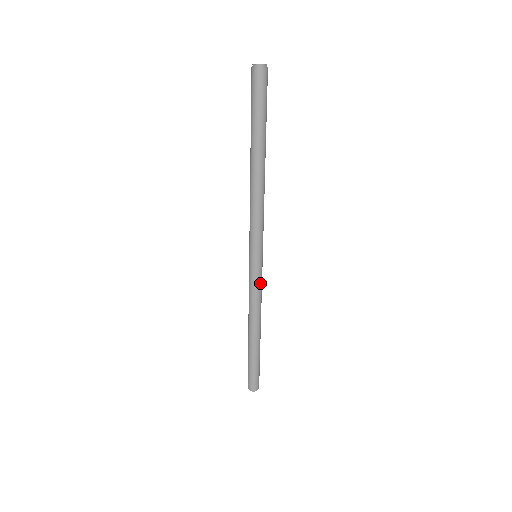
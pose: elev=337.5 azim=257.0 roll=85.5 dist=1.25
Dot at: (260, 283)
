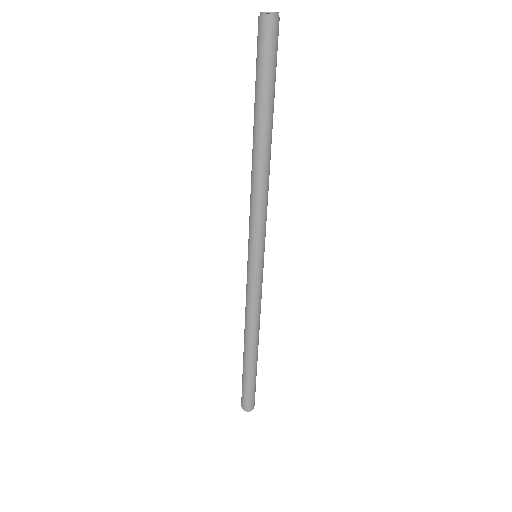
Dot at: (259, 289)
